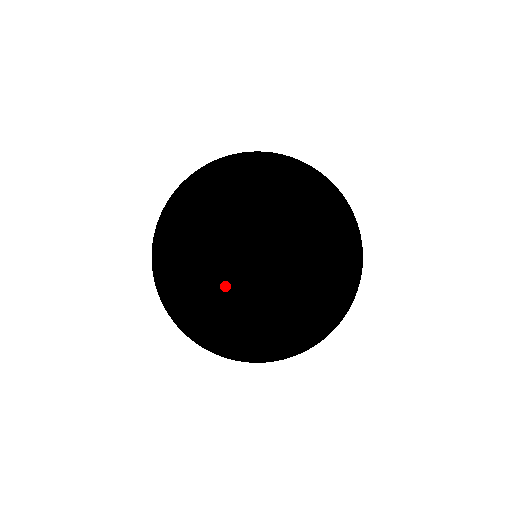
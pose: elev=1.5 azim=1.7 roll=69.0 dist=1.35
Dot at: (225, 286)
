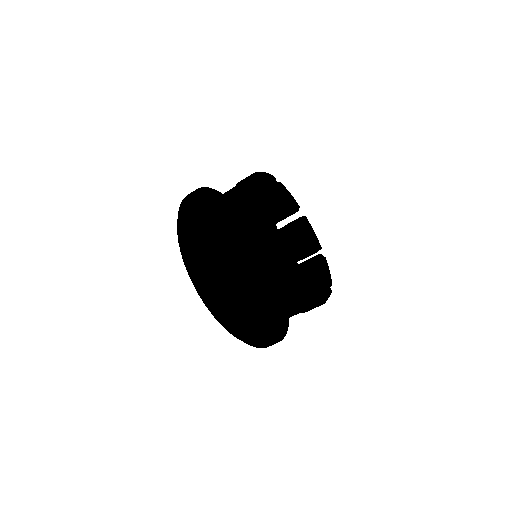
Dot at: occluded
